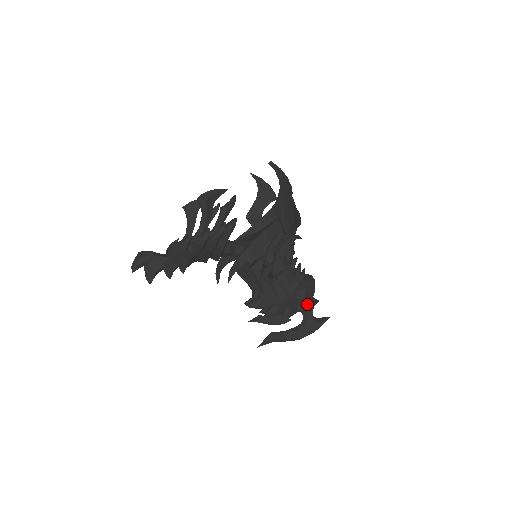
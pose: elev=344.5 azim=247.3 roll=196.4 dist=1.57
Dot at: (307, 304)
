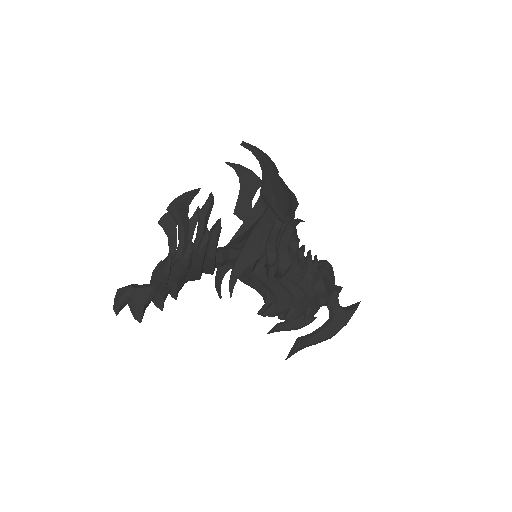
Dot at: (330, 295)
